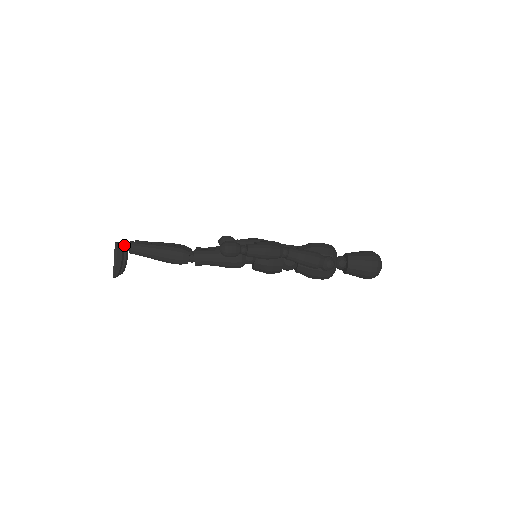
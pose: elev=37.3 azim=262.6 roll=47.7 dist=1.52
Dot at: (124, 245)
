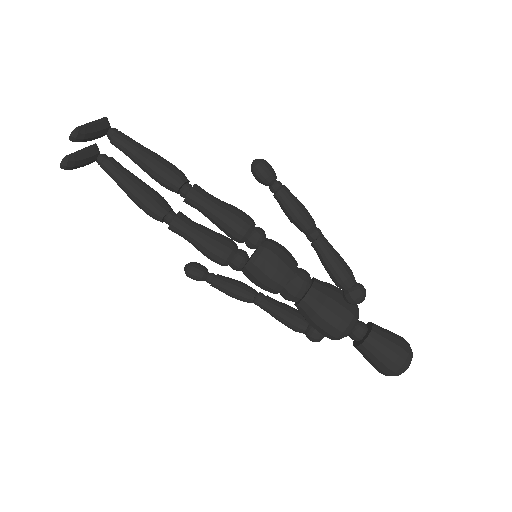
Dot at: occluded
